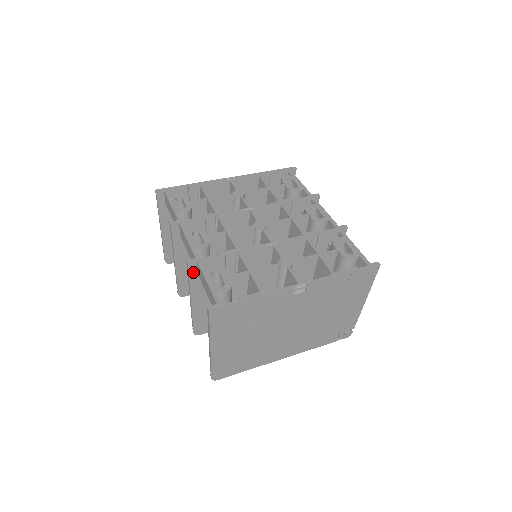
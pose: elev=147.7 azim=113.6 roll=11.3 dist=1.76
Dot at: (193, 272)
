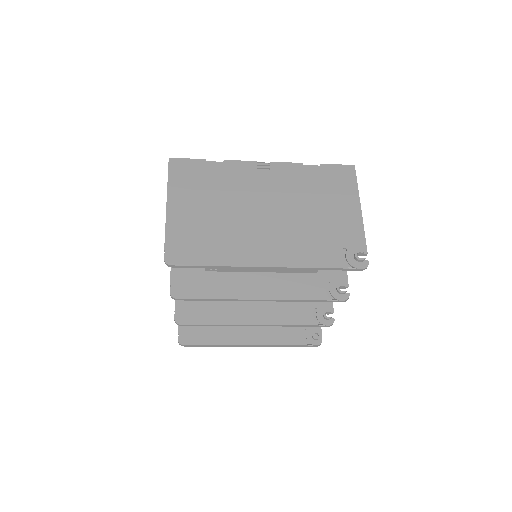
Dot at: occluded
